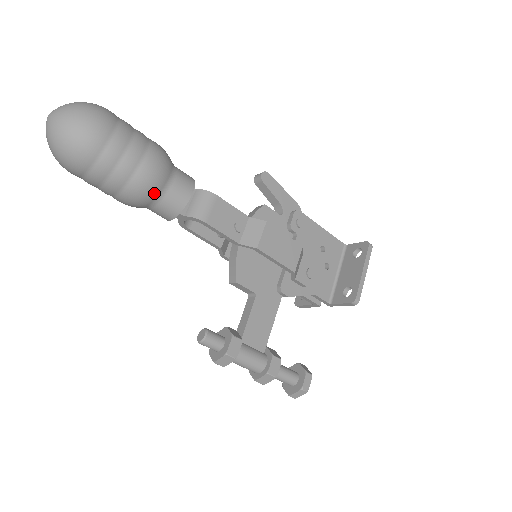
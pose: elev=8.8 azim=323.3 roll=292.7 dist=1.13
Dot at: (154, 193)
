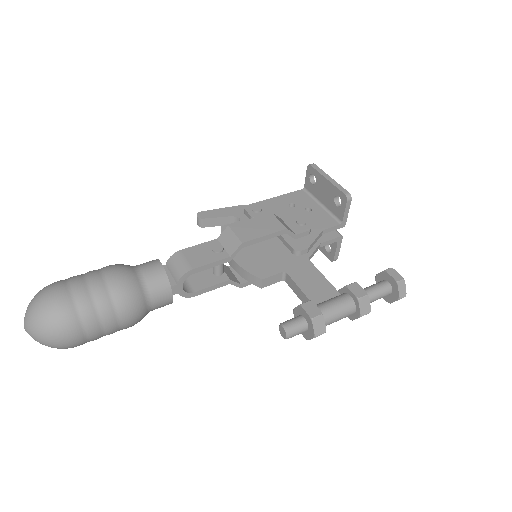
Dot at: (137, 290)
